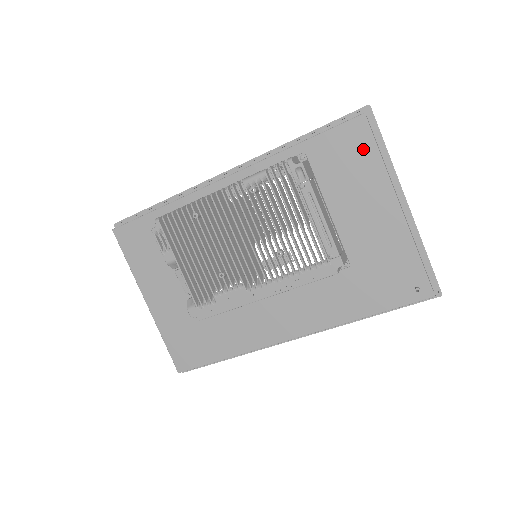
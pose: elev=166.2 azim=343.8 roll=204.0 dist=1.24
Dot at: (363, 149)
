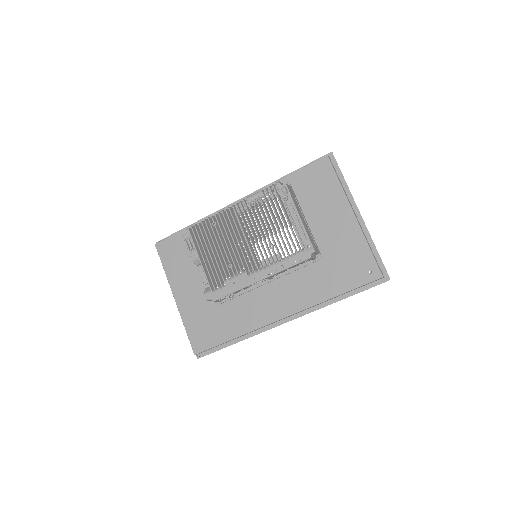
Dot at: (327, 177)
